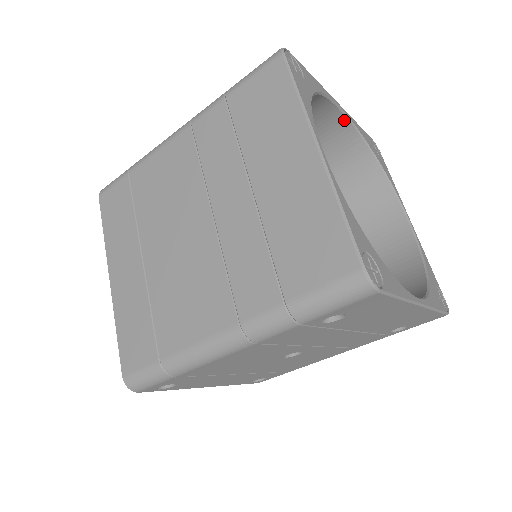
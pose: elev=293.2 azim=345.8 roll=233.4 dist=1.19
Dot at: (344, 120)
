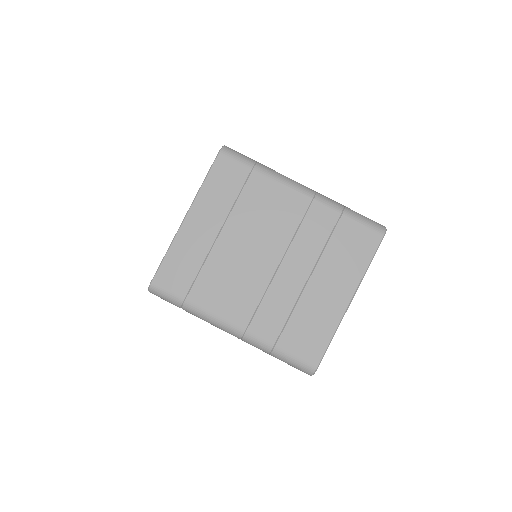
Dot at: occluded
